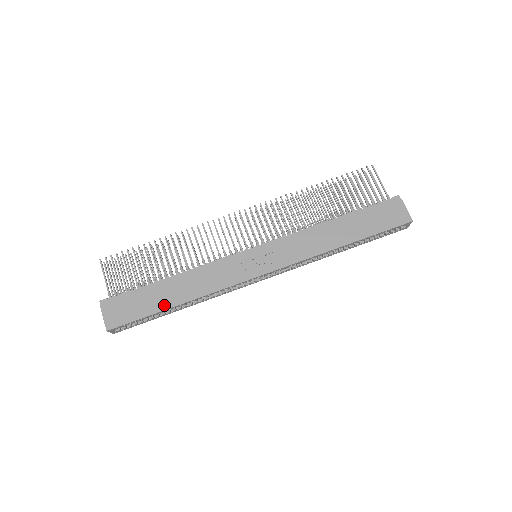
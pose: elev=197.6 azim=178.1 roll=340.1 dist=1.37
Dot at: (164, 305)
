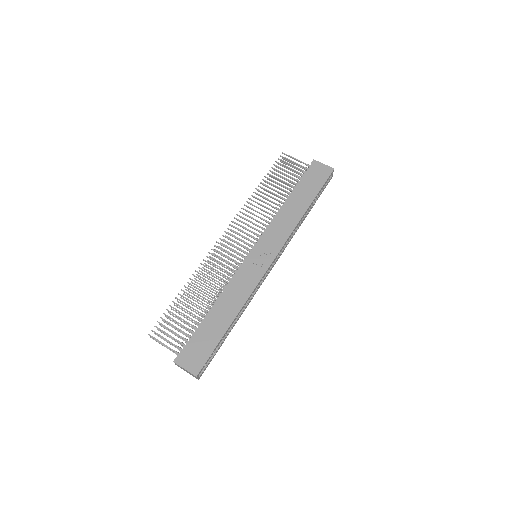
Dot at: (223, 329)
